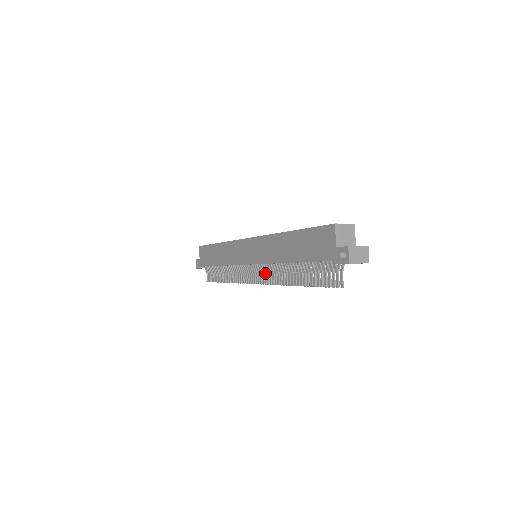
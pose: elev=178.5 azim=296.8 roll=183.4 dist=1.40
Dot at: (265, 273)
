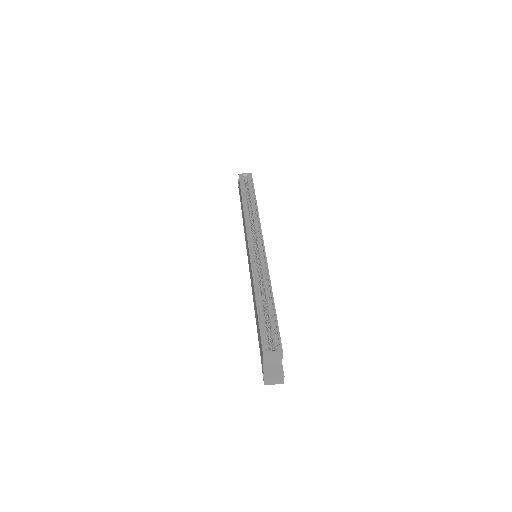
Dot at: occluded
